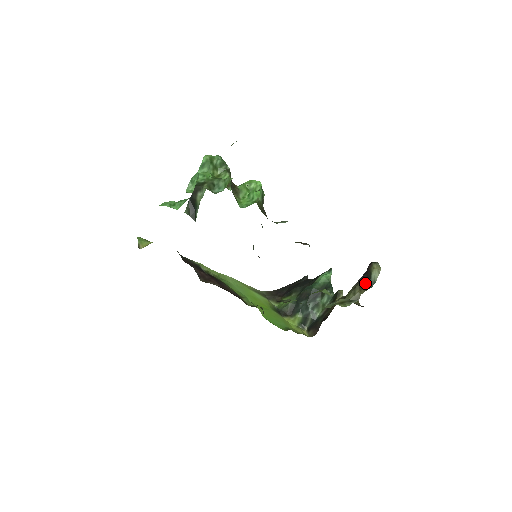
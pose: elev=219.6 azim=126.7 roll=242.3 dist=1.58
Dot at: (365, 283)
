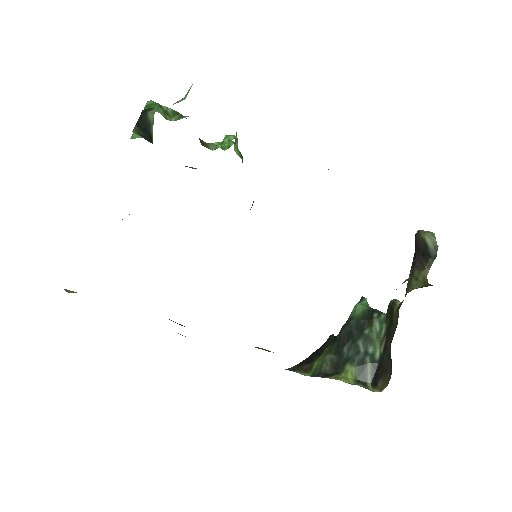
Dot at: (423, 259)
